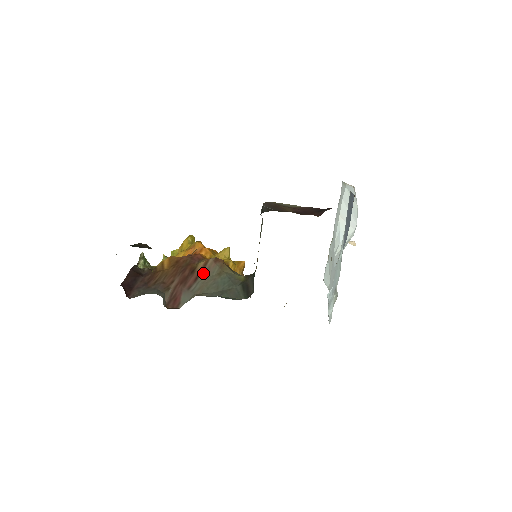
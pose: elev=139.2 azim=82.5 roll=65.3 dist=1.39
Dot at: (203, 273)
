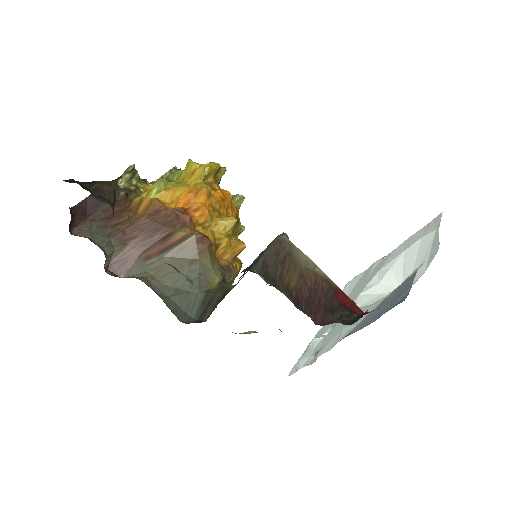
Dot at: (174, 249)
